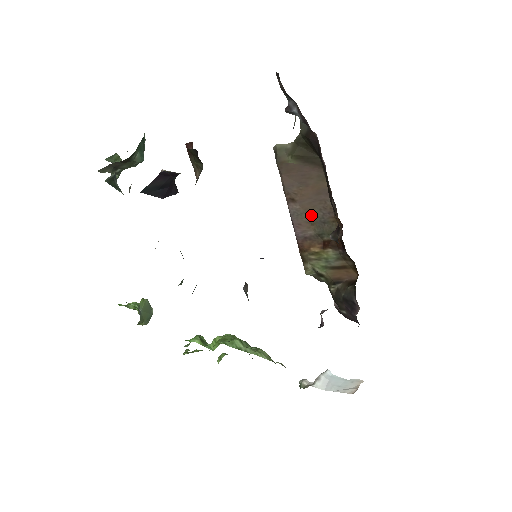
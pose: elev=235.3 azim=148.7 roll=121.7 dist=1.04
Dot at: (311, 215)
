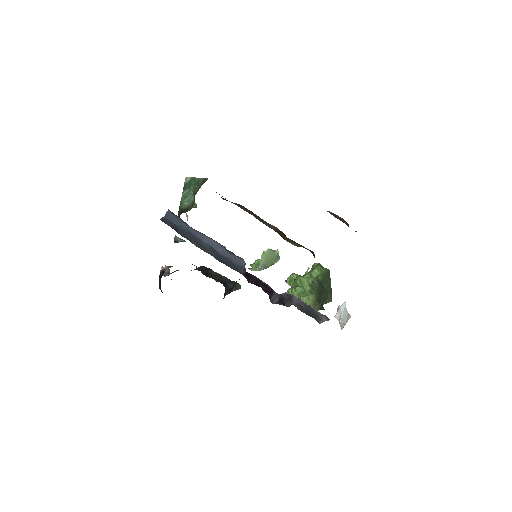
Dot at: (265, 222)
